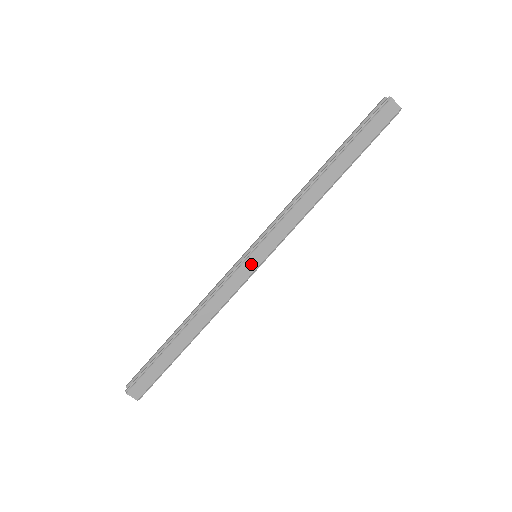
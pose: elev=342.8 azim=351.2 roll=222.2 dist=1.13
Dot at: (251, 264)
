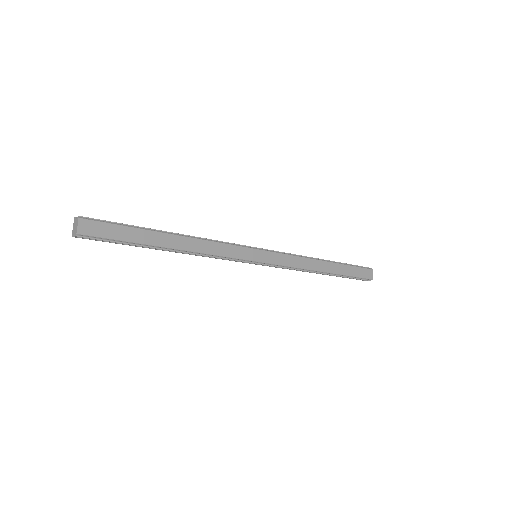
Dot at: (254, 254)
